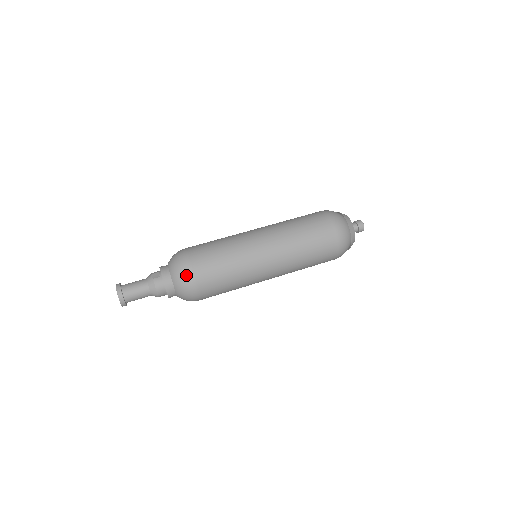
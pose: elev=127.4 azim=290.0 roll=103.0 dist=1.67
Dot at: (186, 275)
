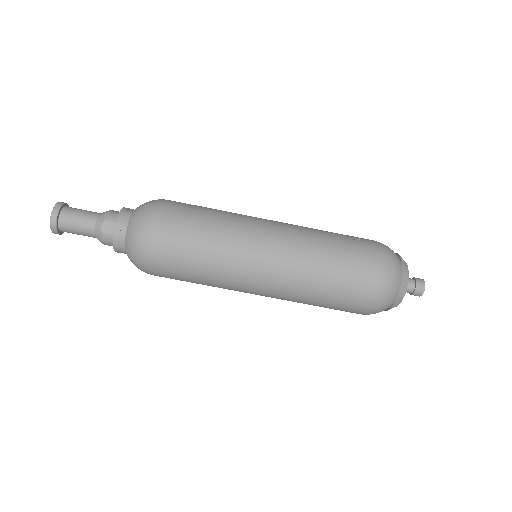
Dot at: (141, 263)
